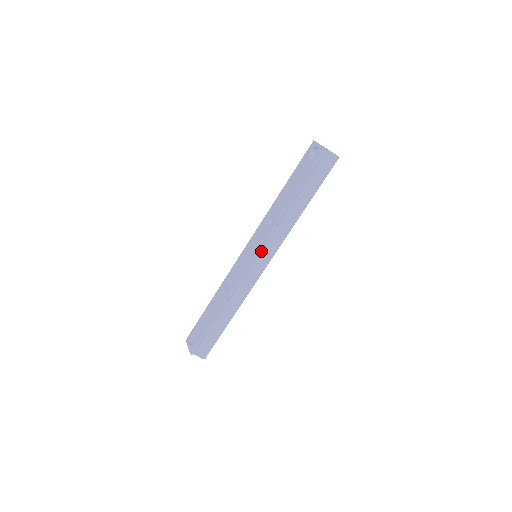
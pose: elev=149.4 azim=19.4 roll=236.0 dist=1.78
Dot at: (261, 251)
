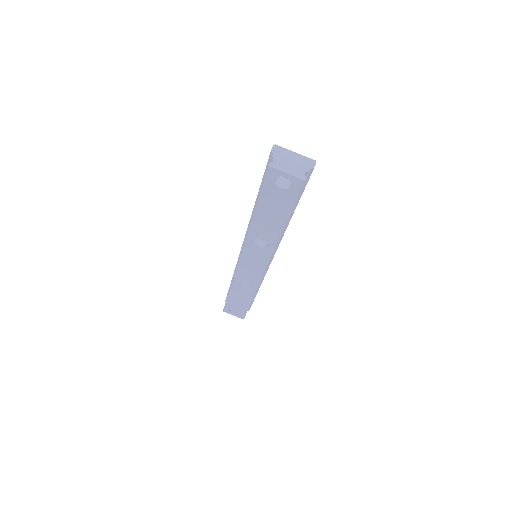
Dot at: occluded
